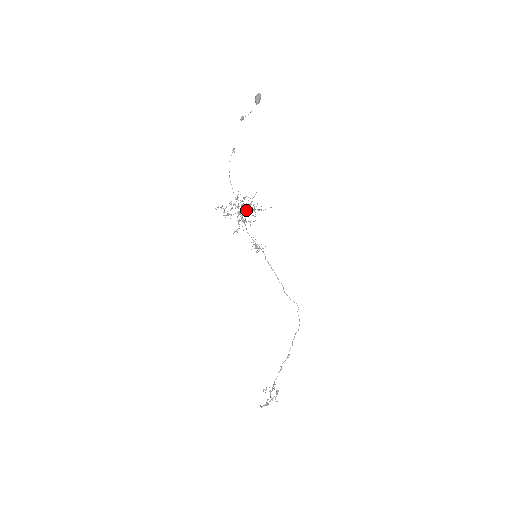
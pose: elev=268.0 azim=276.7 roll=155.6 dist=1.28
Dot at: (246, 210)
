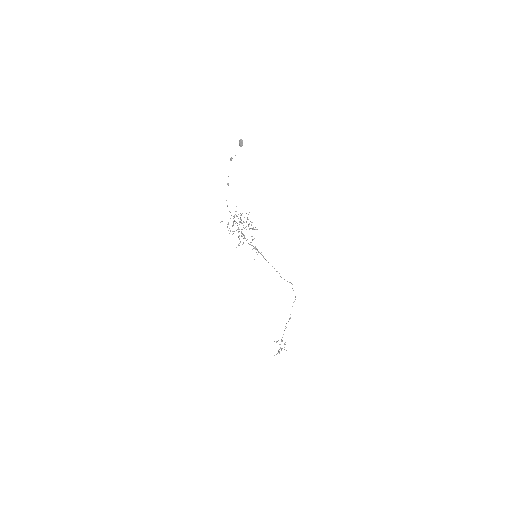
Dot at: occluded
